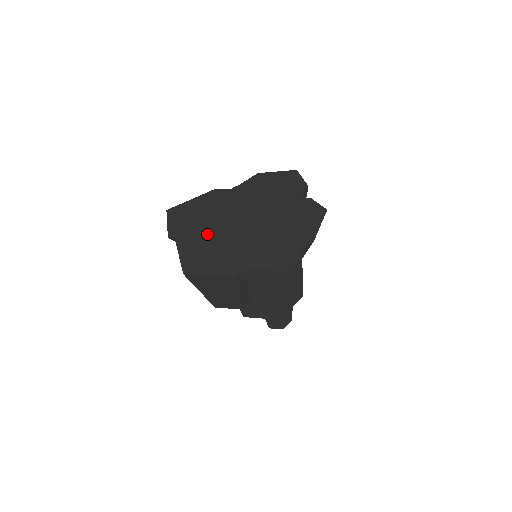
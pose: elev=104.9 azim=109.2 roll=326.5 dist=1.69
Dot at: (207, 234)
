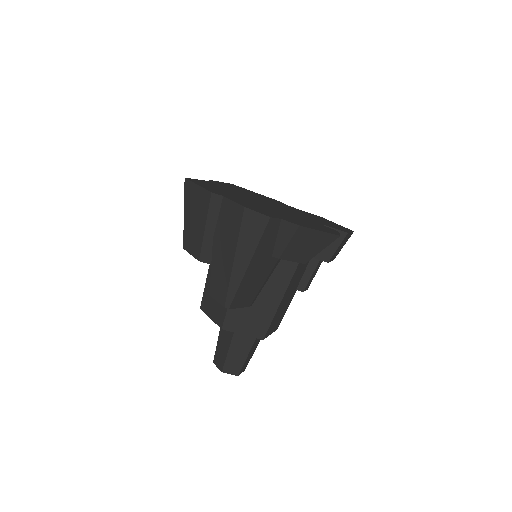
Dot at: (234, 191)
